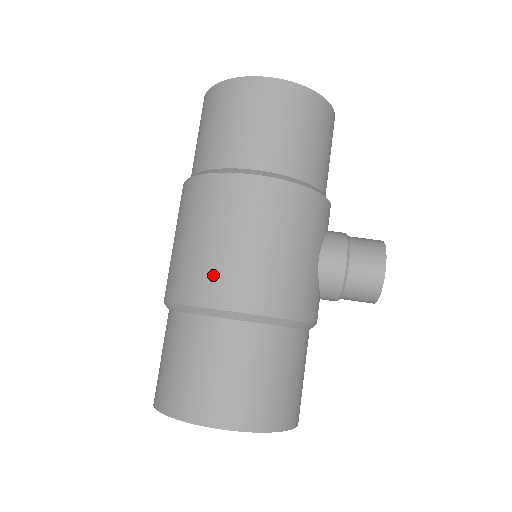
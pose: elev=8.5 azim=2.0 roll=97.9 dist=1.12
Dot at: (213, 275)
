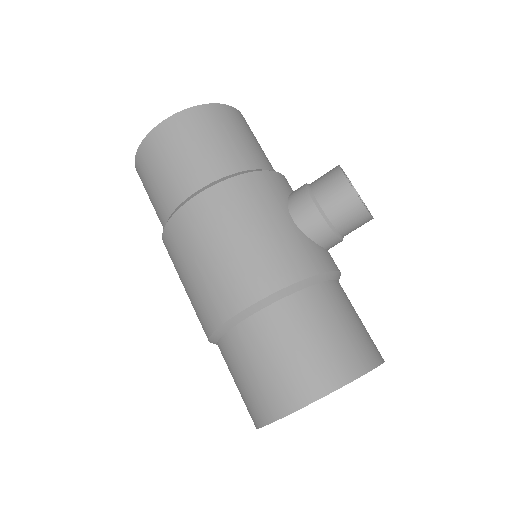
Dot at: (214, 293)
